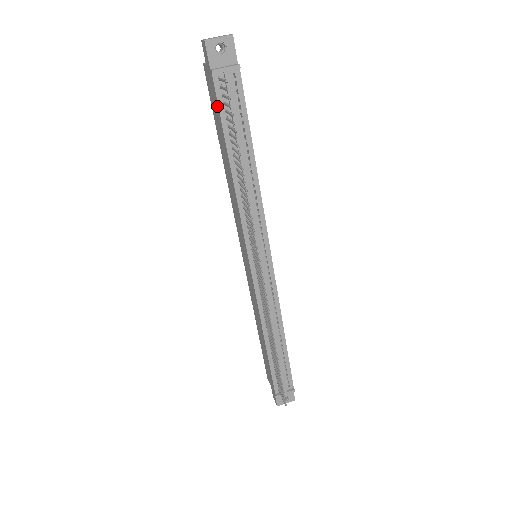
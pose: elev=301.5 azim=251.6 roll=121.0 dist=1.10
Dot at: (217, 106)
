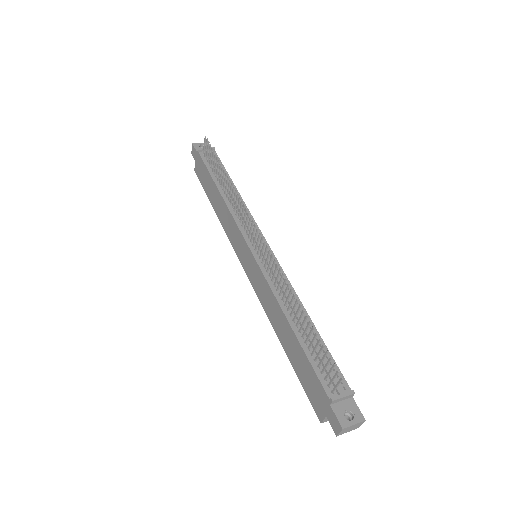
Dot at: (204, 166)
